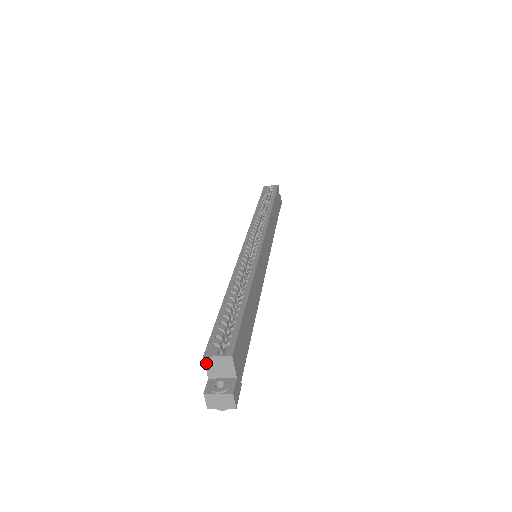
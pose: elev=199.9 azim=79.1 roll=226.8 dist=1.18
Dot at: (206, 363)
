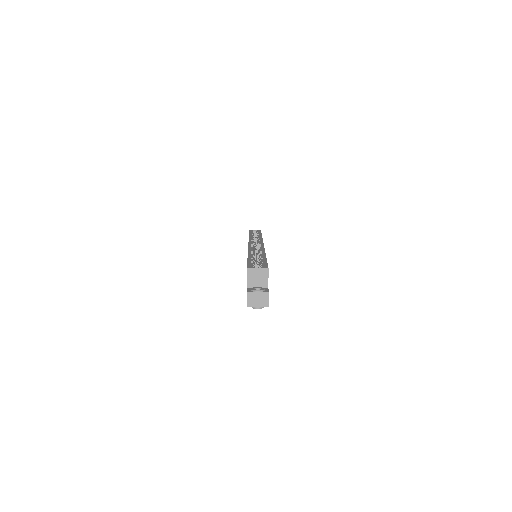
Dot at: (248, 274)
